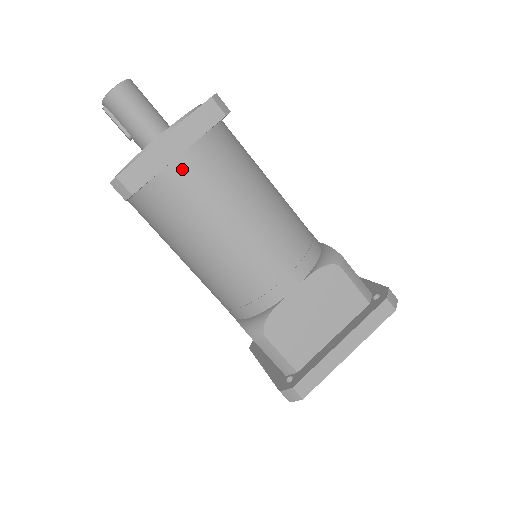
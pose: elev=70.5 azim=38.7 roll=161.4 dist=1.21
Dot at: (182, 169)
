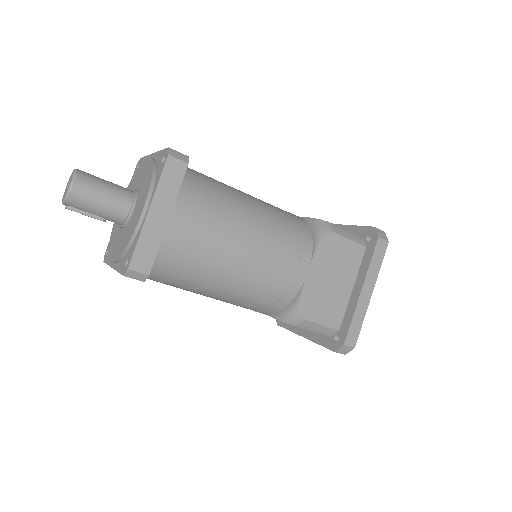
Dot at: (177, 230)
